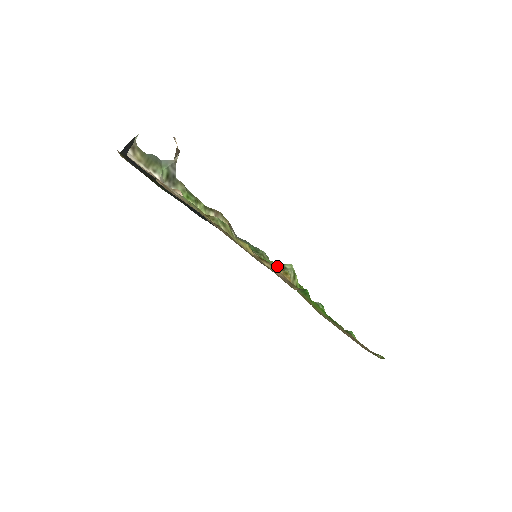
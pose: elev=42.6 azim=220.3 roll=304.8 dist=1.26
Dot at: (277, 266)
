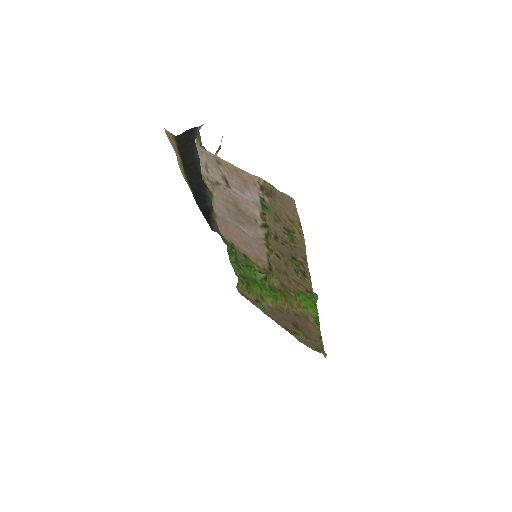
Dot at: occluded
